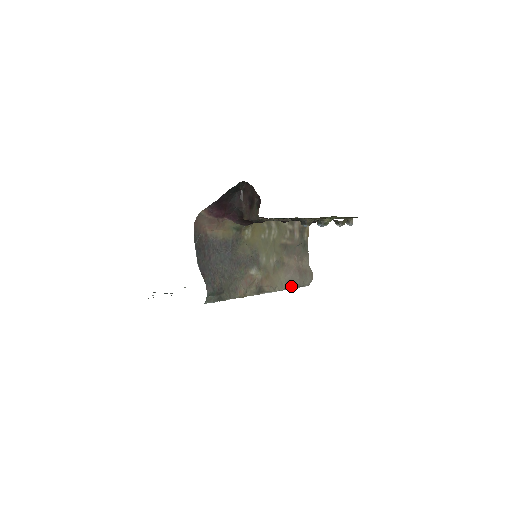
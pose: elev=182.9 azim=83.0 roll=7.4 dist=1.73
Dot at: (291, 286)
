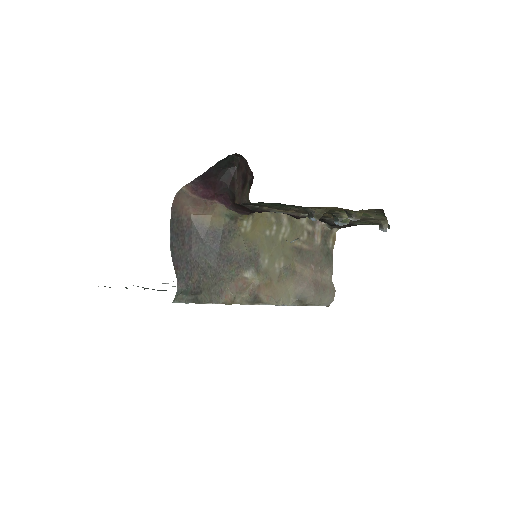
Dot at: (302, 302)
